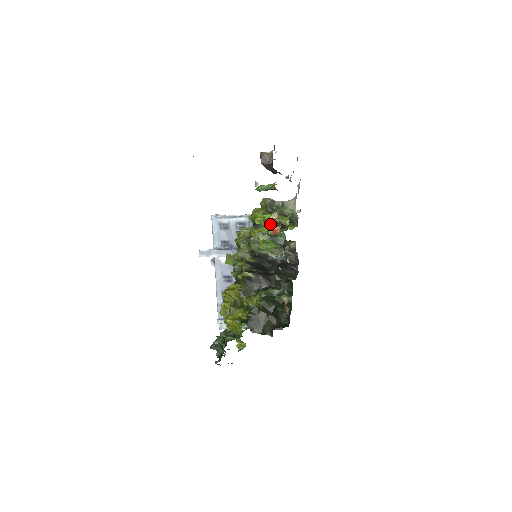
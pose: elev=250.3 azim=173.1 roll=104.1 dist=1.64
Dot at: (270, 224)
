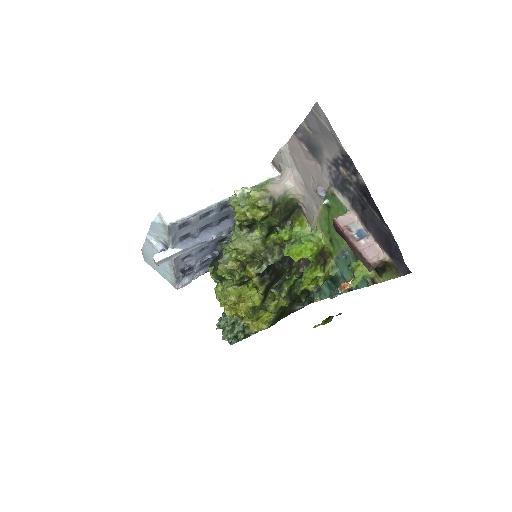
Dot at: (345, 289)
